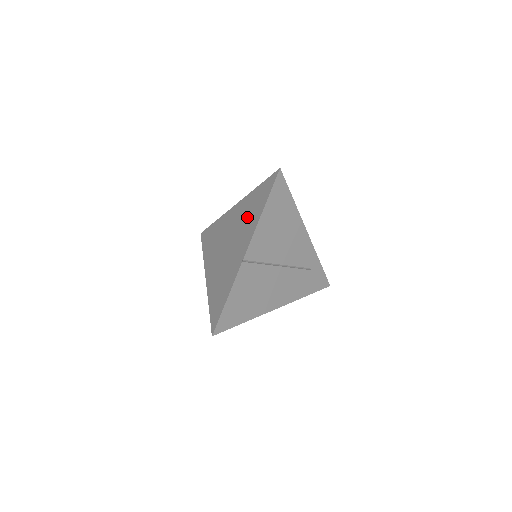
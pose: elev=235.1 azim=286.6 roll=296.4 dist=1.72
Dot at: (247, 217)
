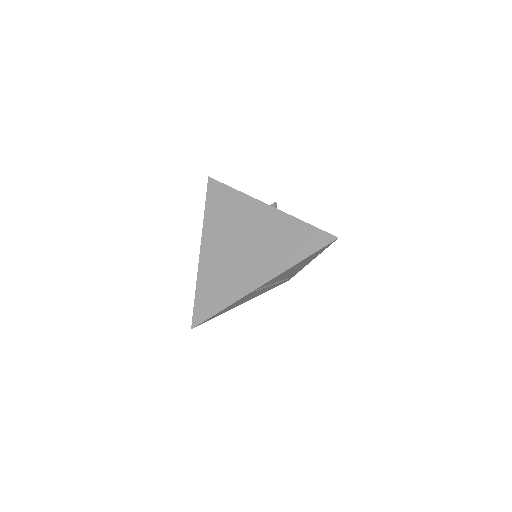
Dot at: (278, 244)
